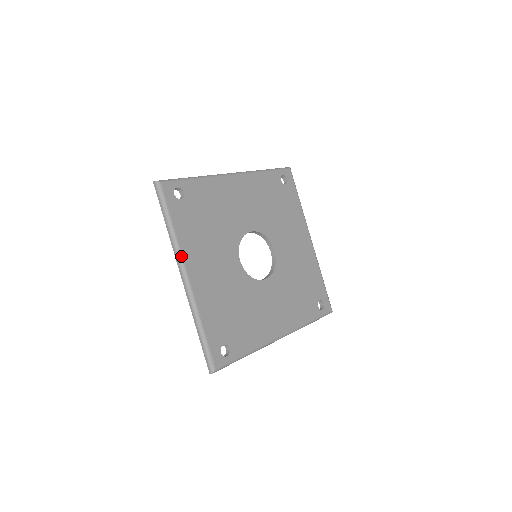
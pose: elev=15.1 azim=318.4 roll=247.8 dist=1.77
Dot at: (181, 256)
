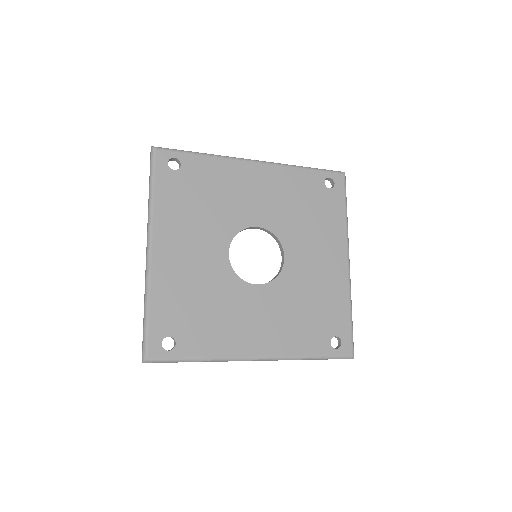
Dot at: (151, 226)
